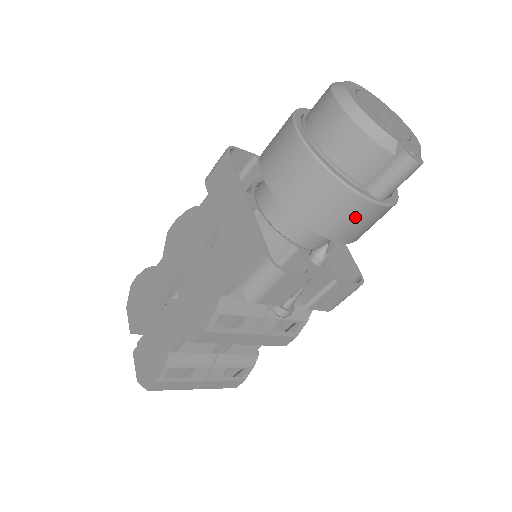
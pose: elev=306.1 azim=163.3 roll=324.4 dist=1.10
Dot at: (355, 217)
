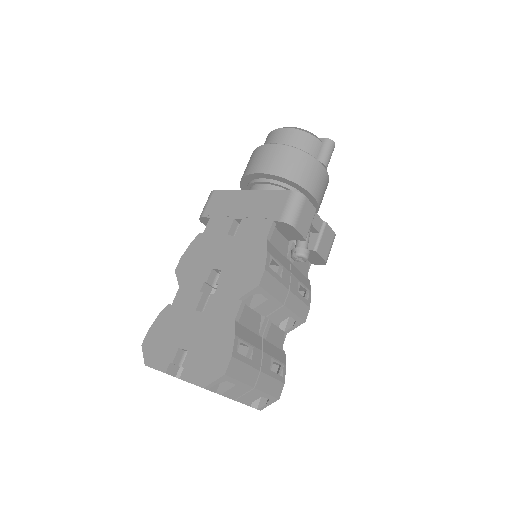
Dot at: (319, 177)
